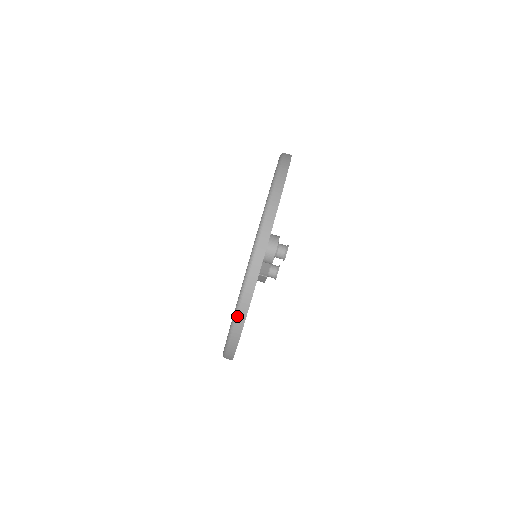
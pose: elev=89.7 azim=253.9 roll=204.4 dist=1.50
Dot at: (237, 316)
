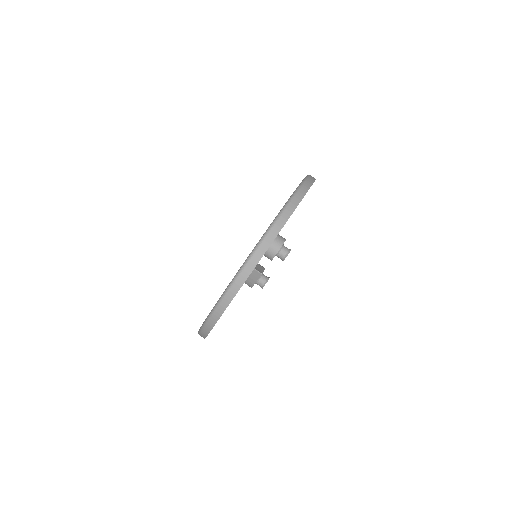
Dot at: (246, 265)
